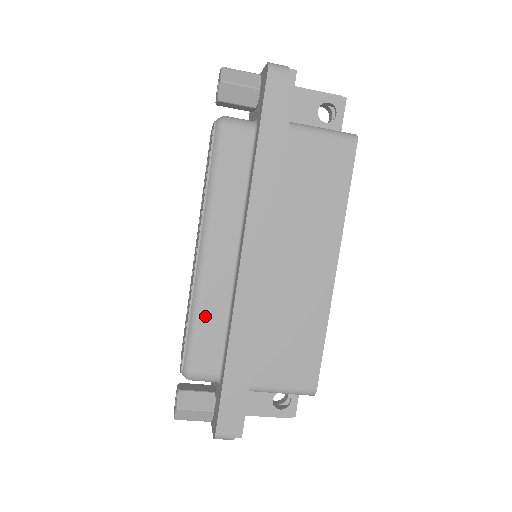
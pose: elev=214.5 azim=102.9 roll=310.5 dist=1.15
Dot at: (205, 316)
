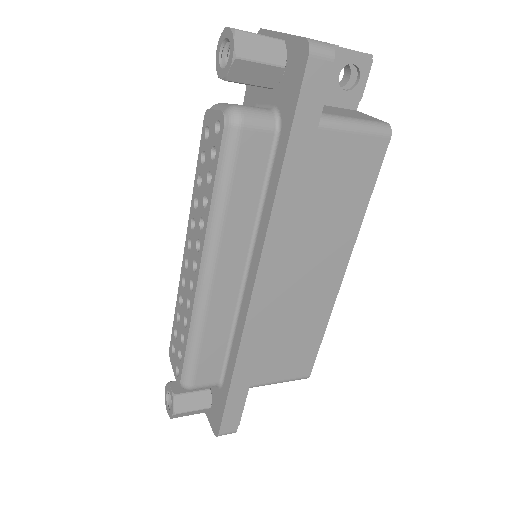
Dot at: (208, 336)
